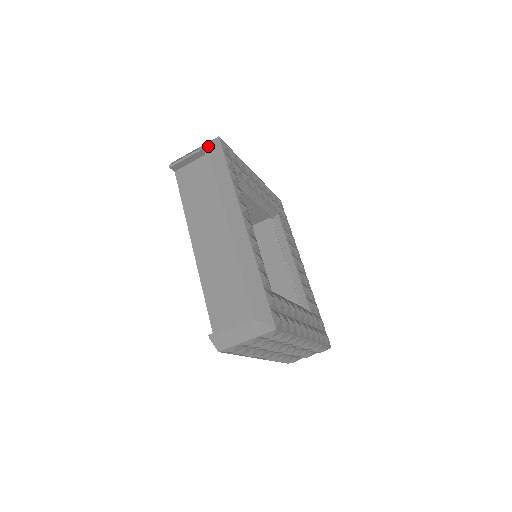
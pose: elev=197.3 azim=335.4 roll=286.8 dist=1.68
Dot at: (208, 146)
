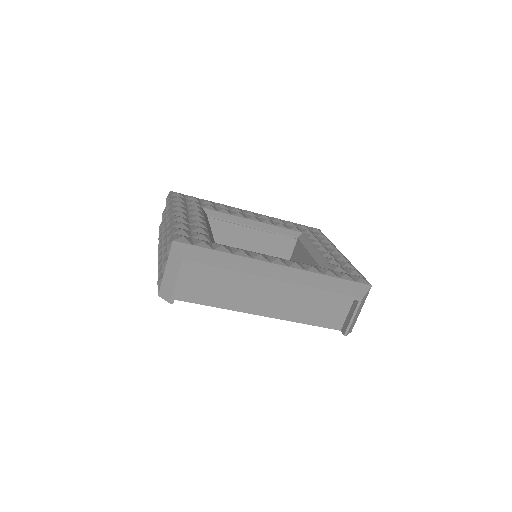
Dot at: (185, 258)
